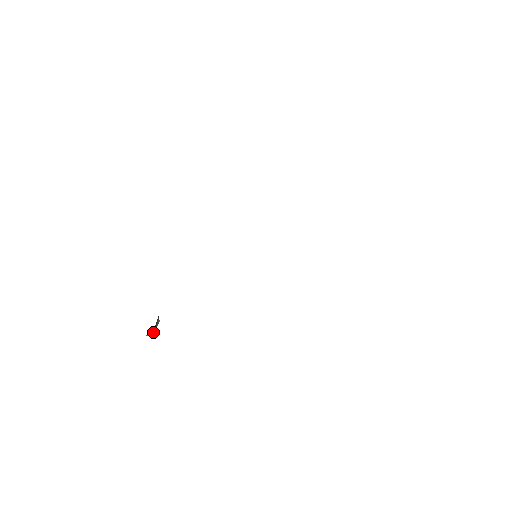
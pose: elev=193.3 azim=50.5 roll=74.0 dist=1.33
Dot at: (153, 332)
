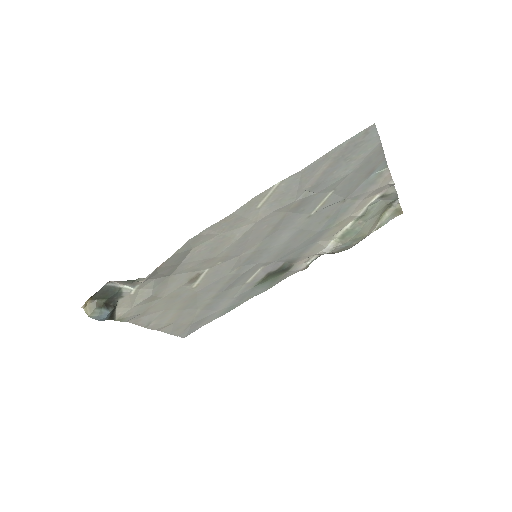
Dot at: (94, 316)
